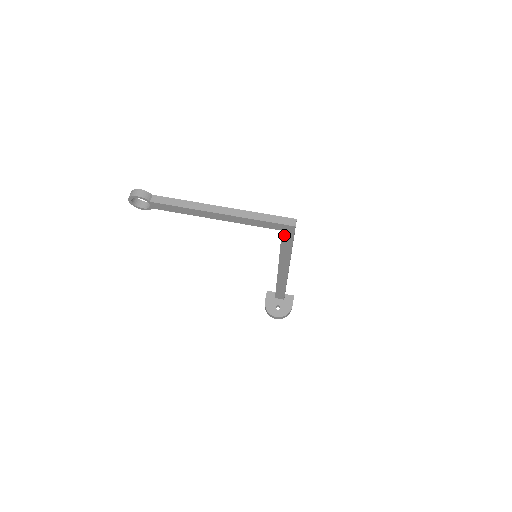
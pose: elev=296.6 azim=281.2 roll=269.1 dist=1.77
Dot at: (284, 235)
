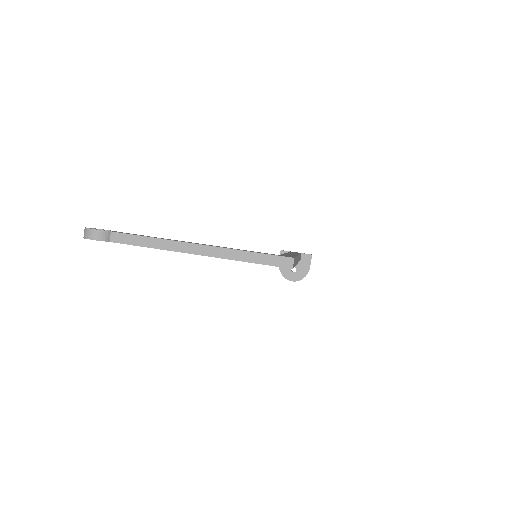
Dot at: occluded
